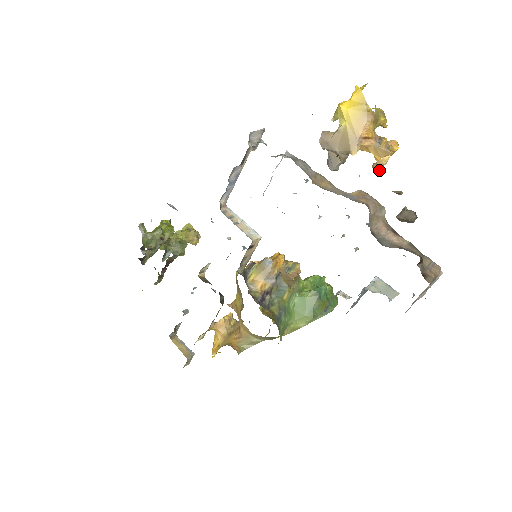
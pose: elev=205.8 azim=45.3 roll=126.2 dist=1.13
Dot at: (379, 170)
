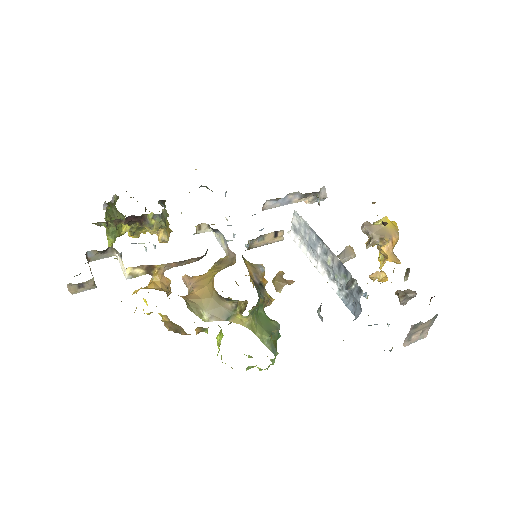
Dot at: (376, 278)
